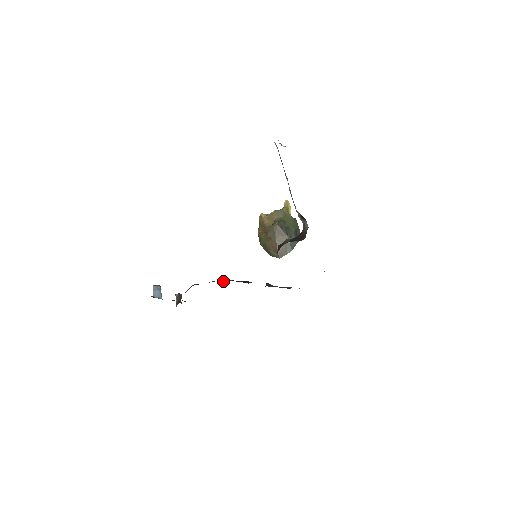
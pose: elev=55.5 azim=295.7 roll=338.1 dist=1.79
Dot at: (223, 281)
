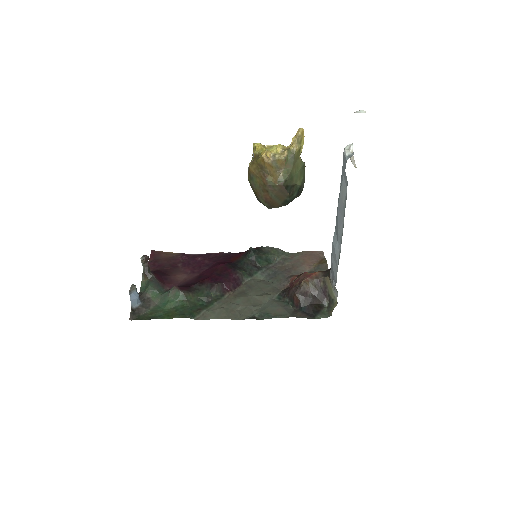
Dot at: (218, 294)
